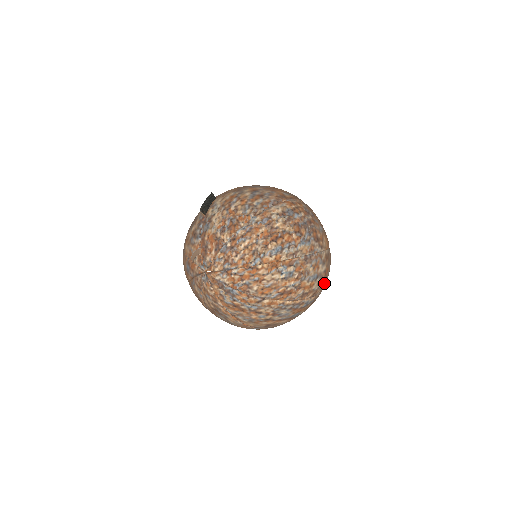
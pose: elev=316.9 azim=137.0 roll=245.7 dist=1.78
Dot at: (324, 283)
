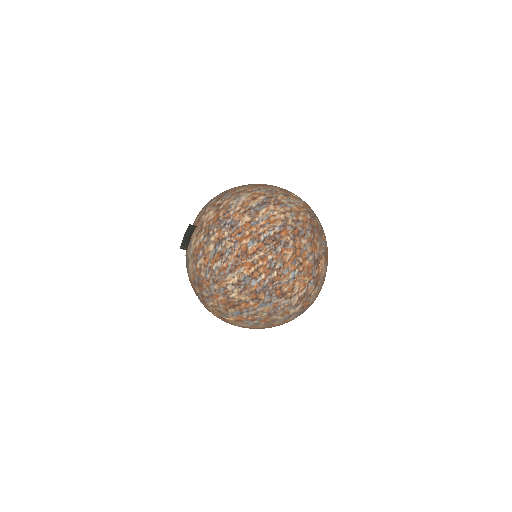
Dot at: (307, 307)
